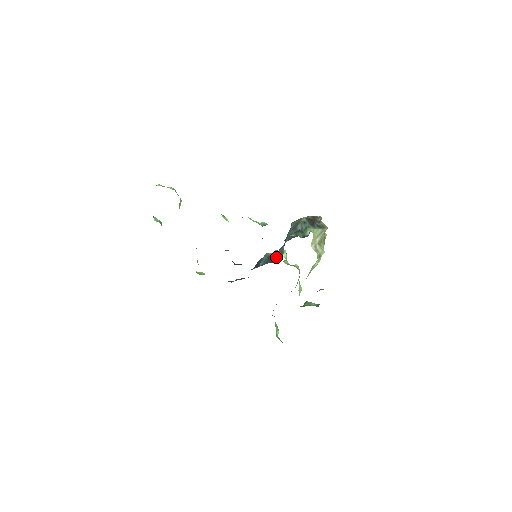
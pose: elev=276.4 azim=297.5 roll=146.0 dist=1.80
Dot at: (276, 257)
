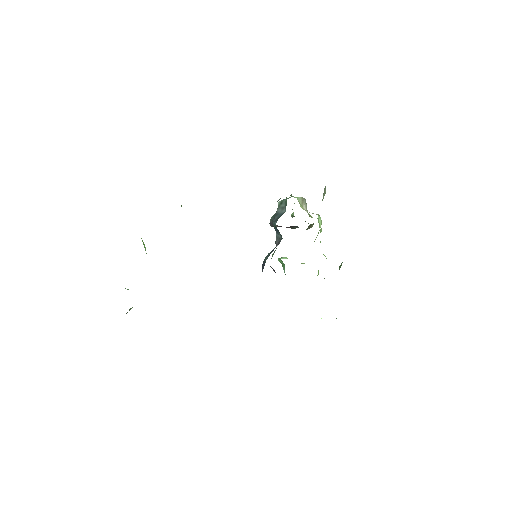
Dot at: occluded
